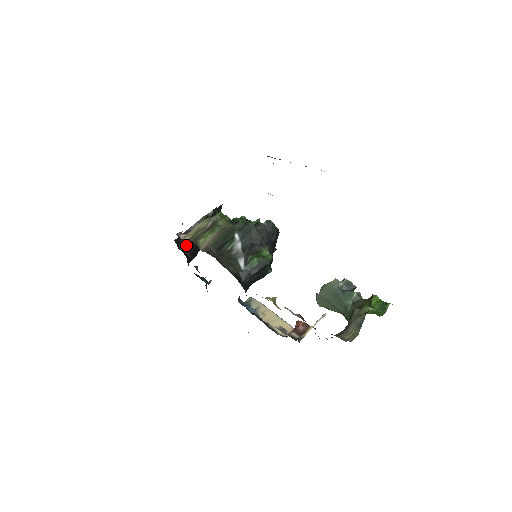
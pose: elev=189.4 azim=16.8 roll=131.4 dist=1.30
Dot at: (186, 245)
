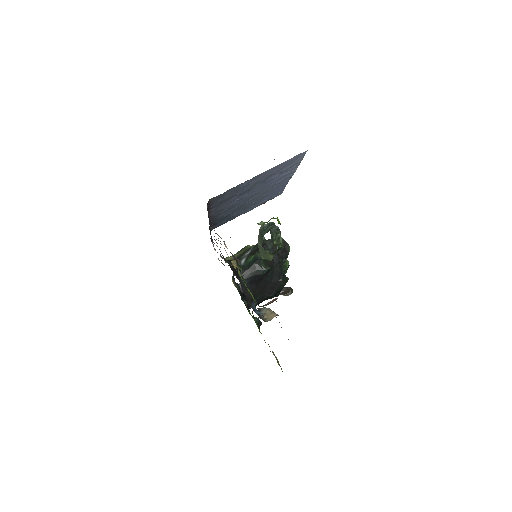
Dot at: occluded
